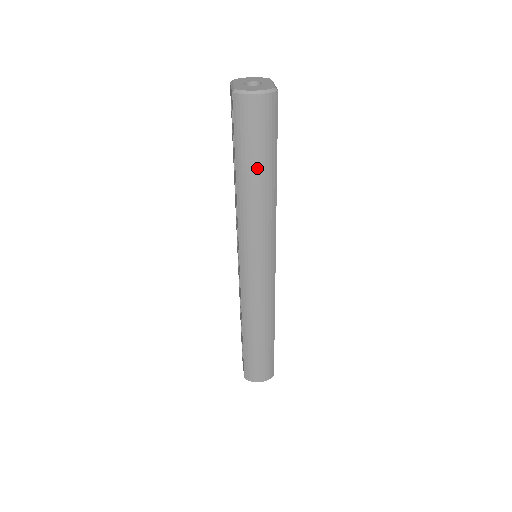
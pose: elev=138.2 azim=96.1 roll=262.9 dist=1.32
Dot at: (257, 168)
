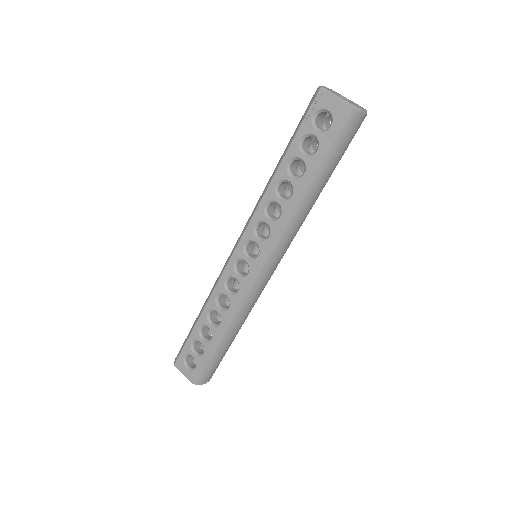
Dot at: (328, 177)
